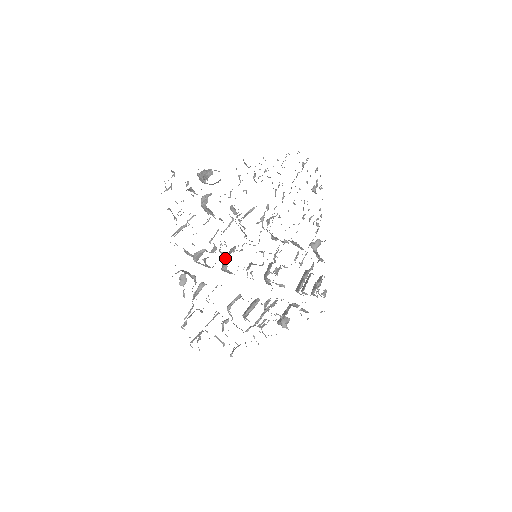
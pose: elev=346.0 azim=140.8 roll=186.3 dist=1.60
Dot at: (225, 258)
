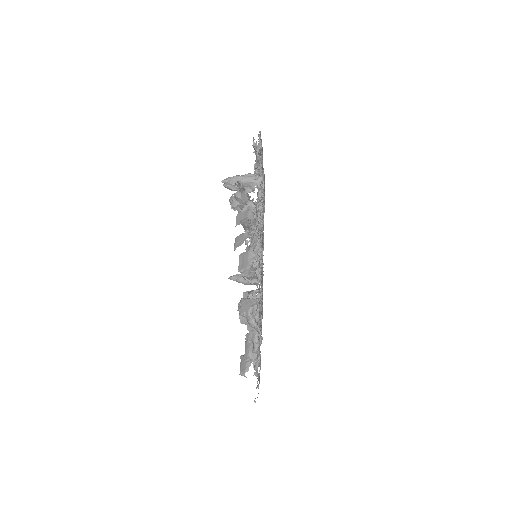
Dot at: occluded
